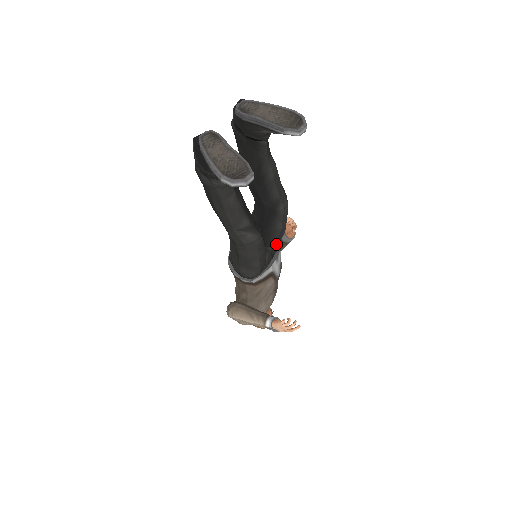
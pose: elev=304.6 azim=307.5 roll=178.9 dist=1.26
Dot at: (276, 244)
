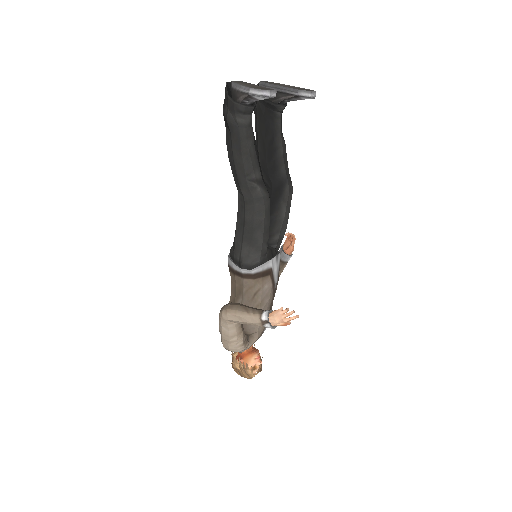
Dot at: (277, 242)
